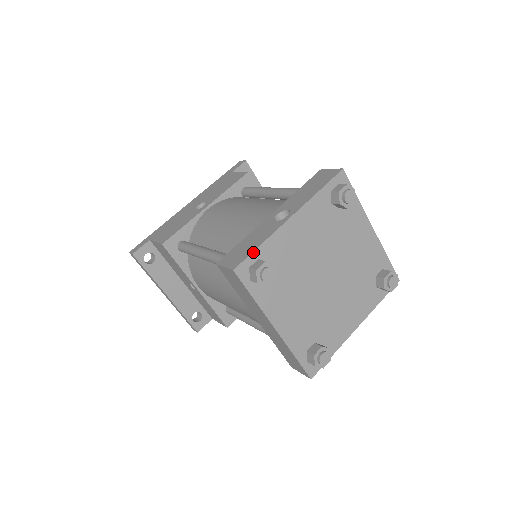
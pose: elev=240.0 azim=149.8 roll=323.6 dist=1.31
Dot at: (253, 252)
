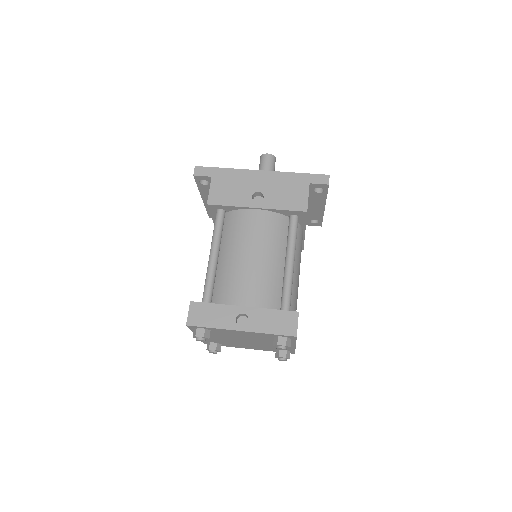
Dot at: (204, 327)
